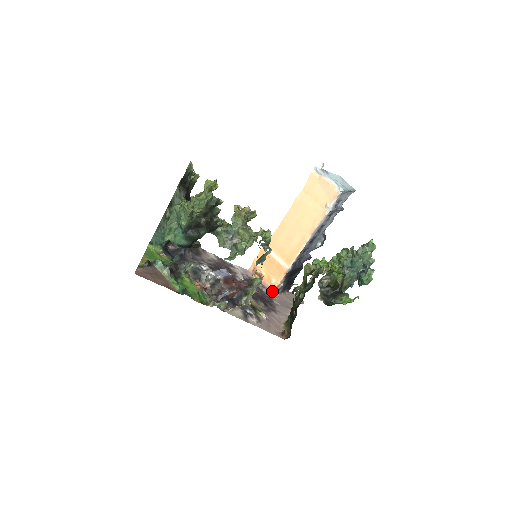
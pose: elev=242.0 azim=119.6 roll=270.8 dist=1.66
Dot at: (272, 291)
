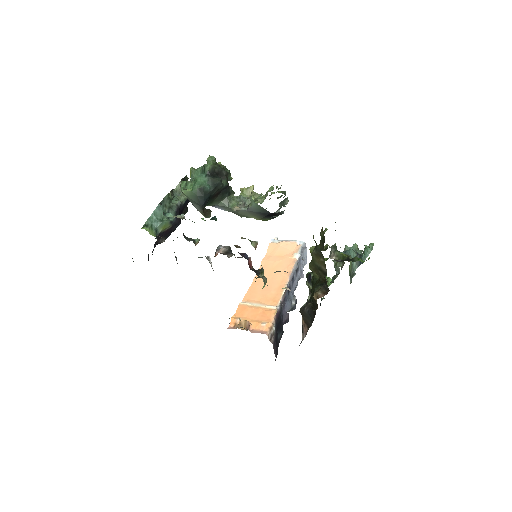
Dot at: (266, 334)
